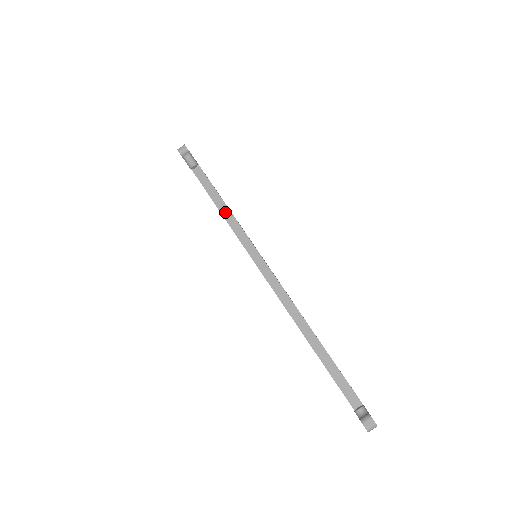
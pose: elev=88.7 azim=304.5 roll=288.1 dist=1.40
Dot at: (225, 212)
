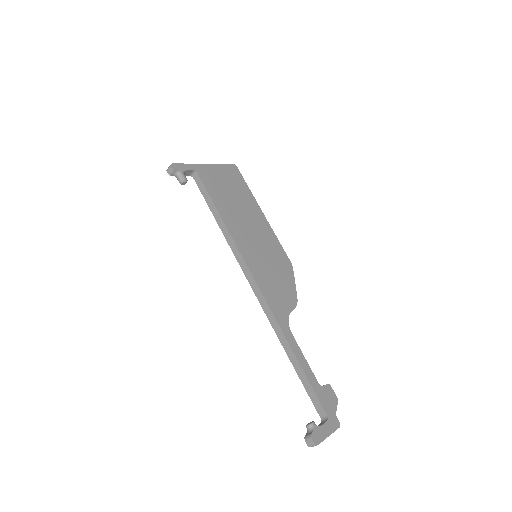
Dot at: (219, 221)
